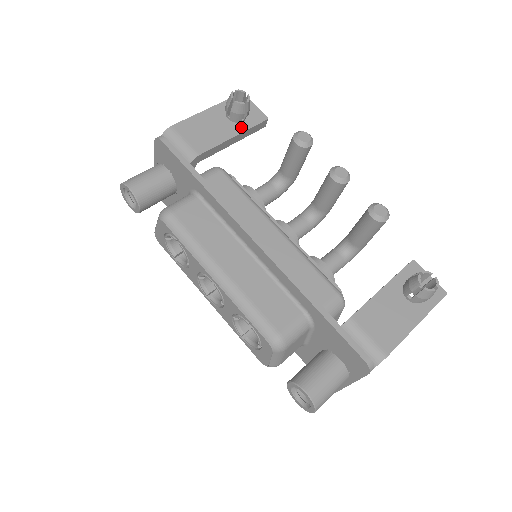
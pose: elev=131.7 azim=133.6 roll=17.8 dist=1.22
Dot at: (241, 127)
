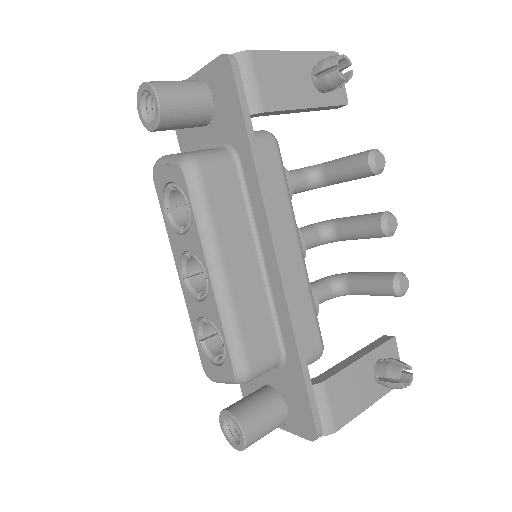
Dot at: (320, 99)
